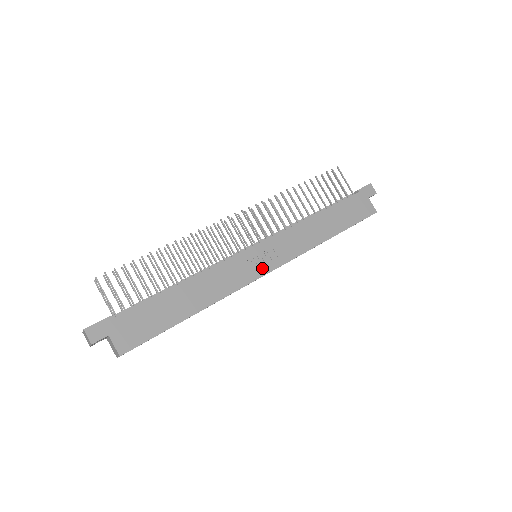
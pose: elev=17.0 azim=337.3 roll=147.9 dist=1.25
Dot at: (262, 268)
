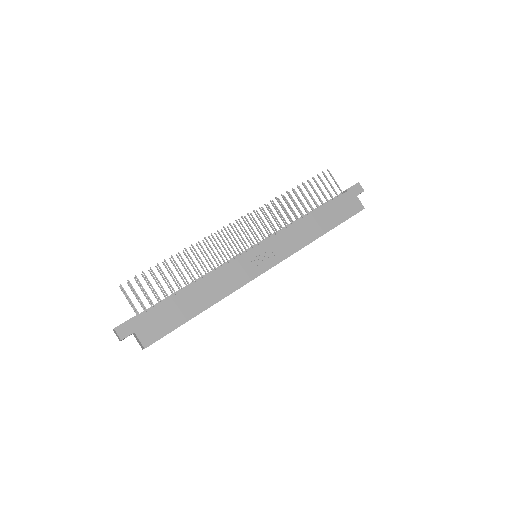
Dot at: (261, 267)
